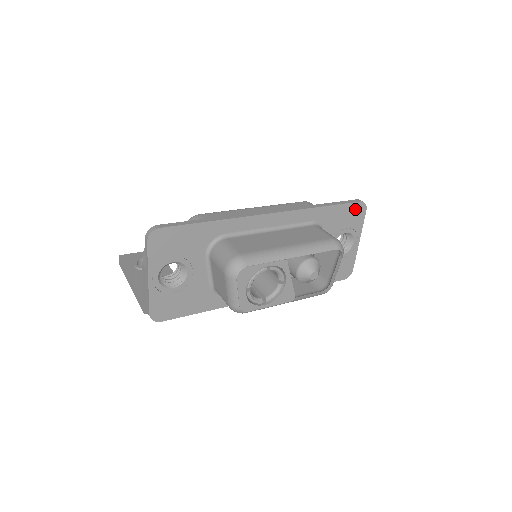
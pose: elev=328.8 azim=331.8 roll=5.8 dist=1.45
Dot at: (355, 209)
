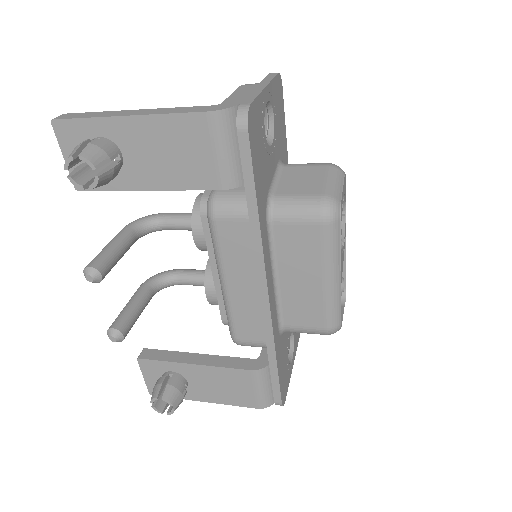
Dot at: occluded
